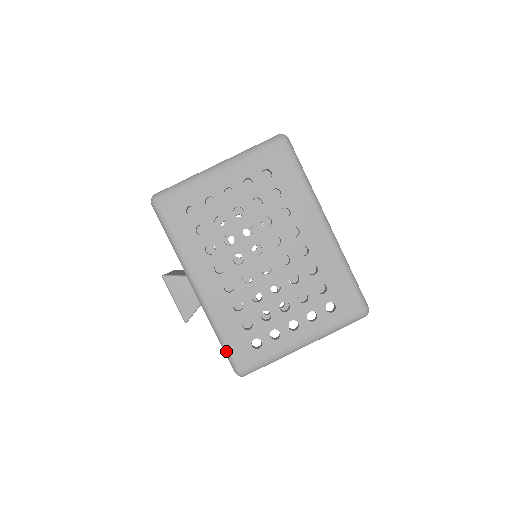
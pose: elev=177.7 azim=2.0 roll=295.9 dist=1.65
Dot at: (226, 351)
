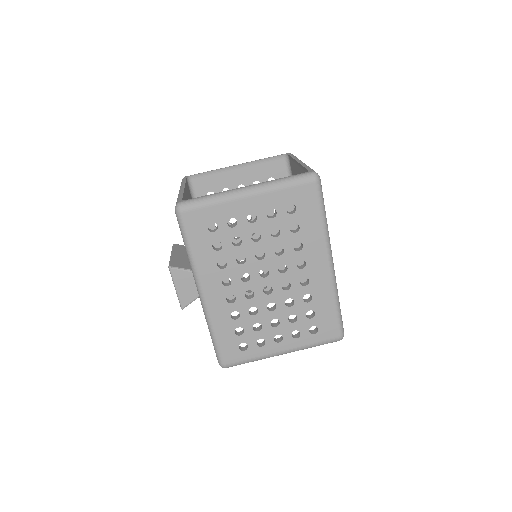
Dot at: (216, 348)
